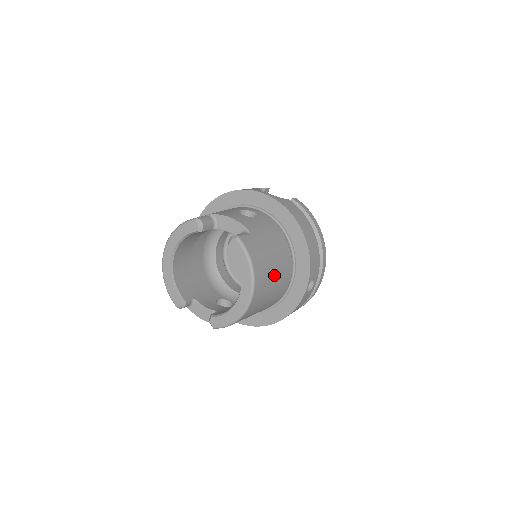
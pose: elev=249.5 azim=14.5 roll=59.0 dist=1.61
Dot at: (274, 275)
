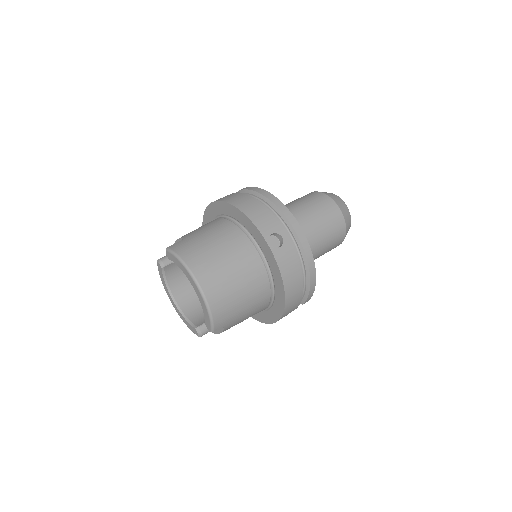
Dot at: (220, 255)
